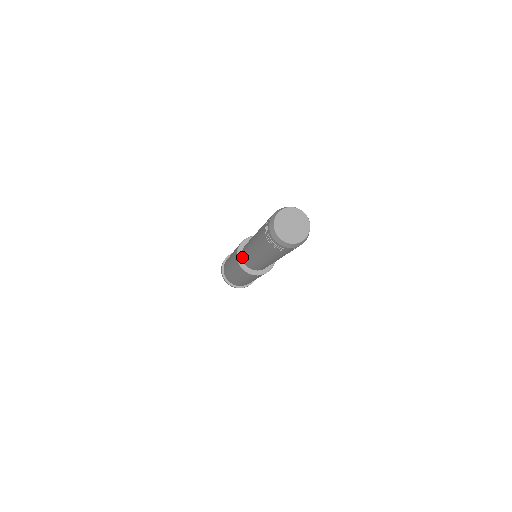
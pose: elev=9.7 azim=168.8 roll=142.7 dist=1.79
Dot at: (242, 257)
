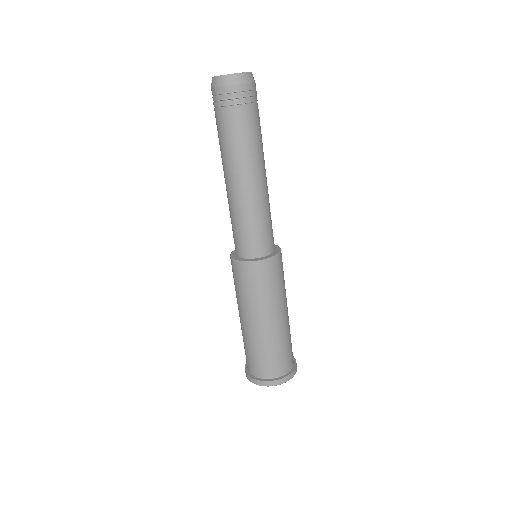
Dot at: occluded
